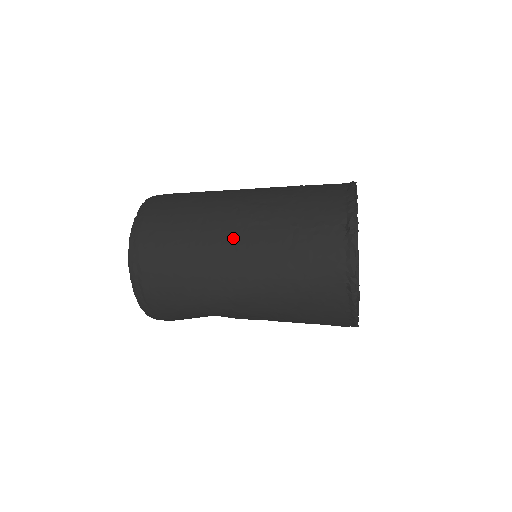
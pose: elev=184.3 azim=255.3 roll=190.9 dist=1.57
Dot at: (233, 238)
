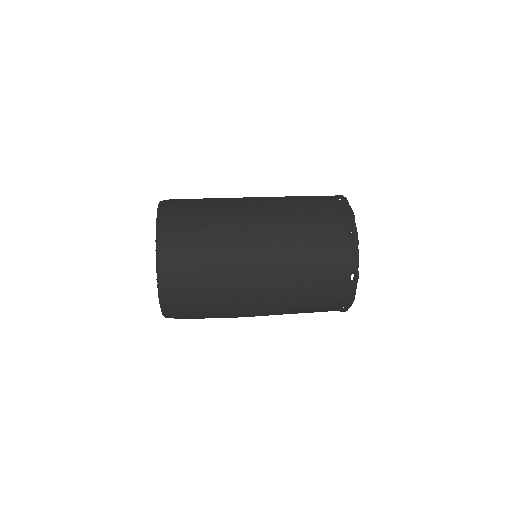
Dot at: (259, 287)
